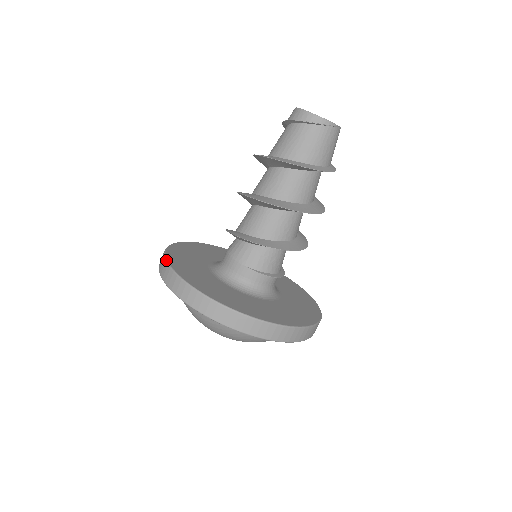
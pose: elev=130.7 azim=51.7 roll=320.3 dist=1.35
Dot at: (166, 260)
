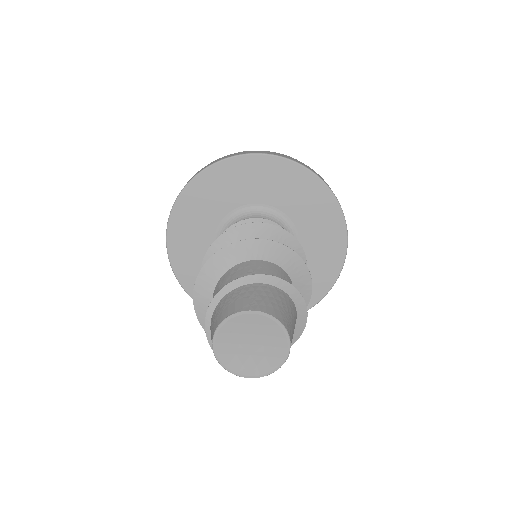
Dot at: occluded
